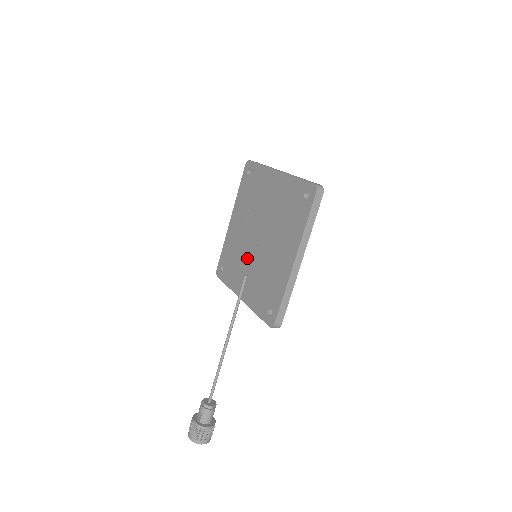
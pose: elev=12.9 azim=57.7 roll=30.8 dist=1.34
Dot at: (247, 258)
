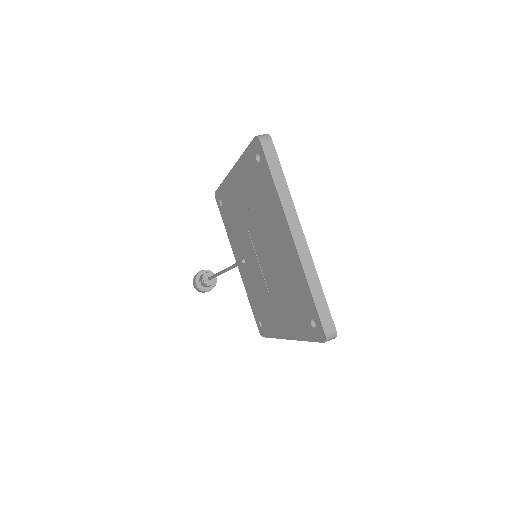
Dot at: (246, 248)
